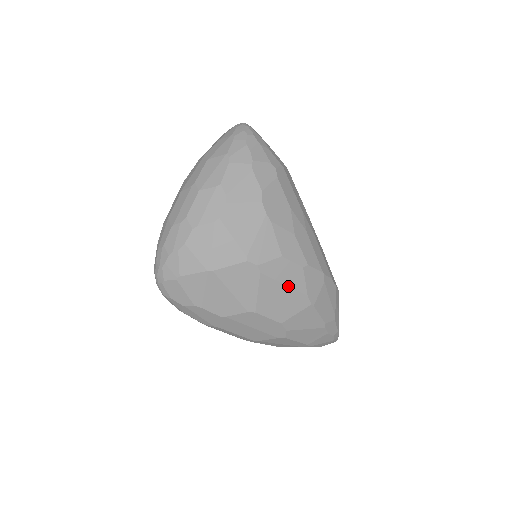
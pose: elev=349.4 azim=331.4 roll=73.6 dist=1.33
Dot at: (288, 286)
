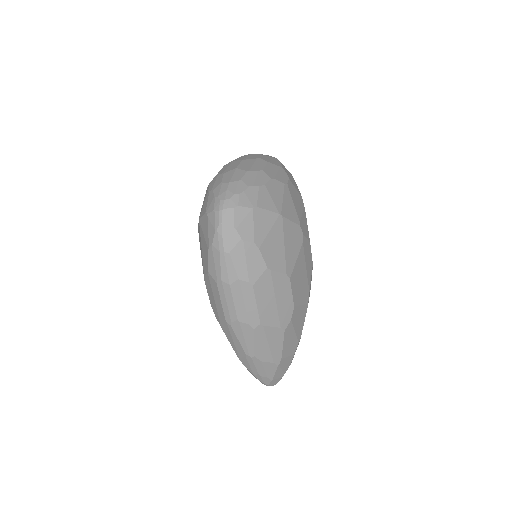
Dot at: (306, 272)
